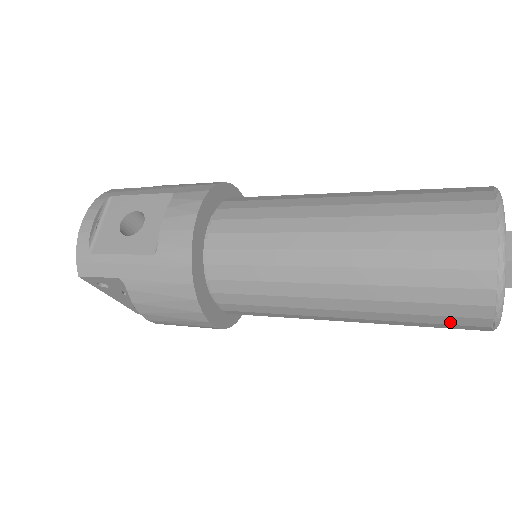
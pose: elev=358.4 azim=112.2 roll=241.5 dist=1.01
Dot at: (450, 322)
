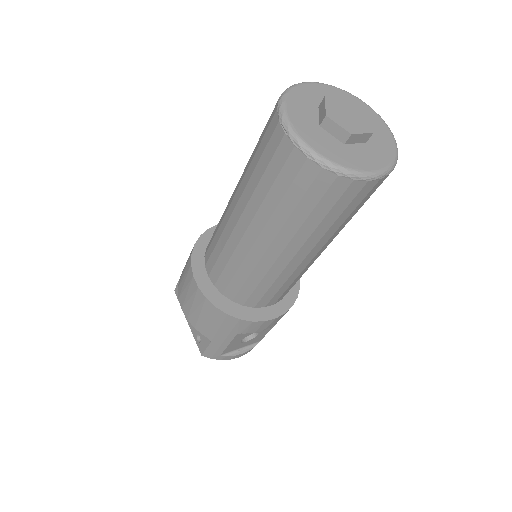
Dot at: (270, 155)
